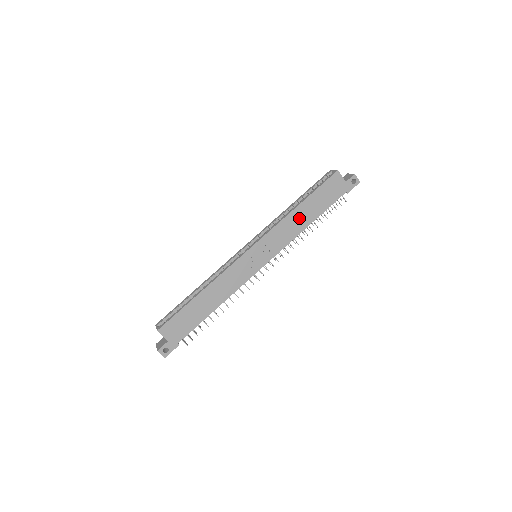
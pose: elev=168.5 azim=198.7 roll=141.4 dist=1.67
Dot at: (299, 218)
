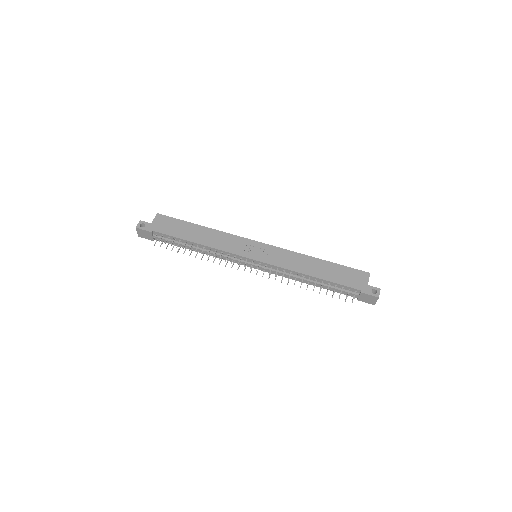
Dot at: (309, 265)
